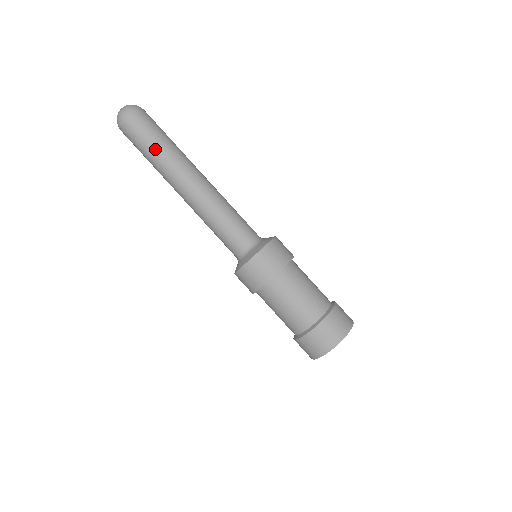
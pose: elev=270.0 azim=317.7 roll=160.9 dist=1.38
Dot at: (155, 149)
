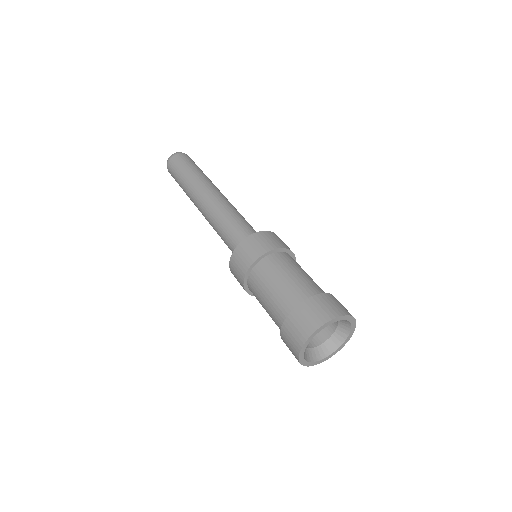
Dot at: (201, 171)
